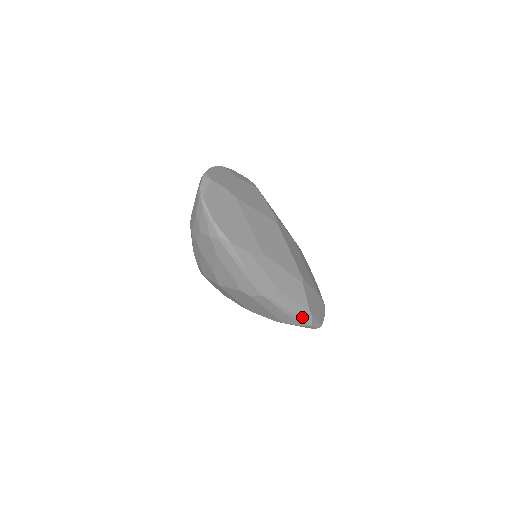
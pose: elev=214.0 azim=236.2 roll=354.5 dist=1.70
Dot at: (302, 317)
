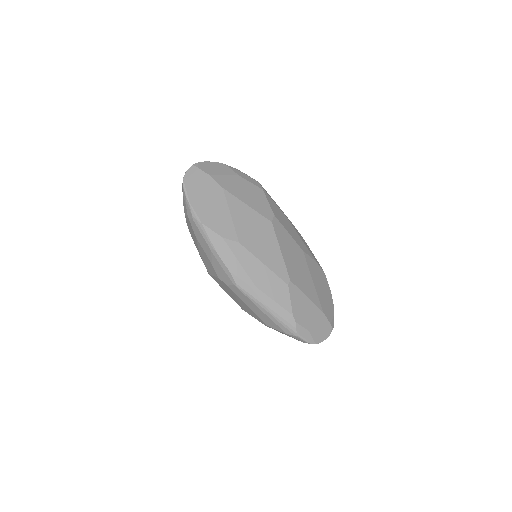
Dot at: (283, 321)
